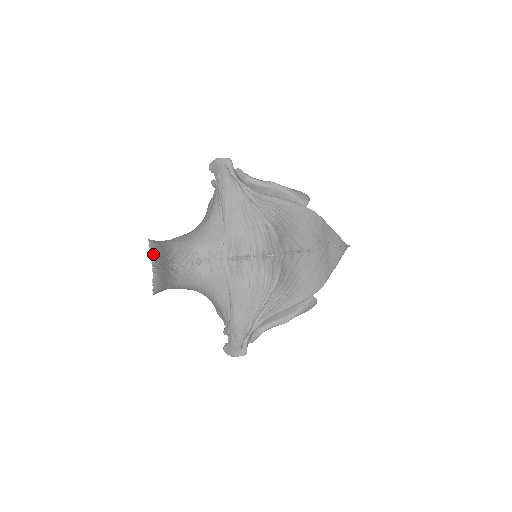
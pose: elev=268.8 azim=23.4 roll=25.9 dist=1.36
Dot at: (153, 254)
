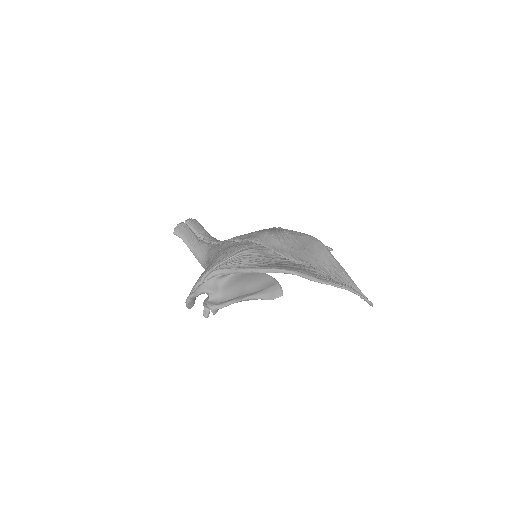
Dot at: (191, 220)
